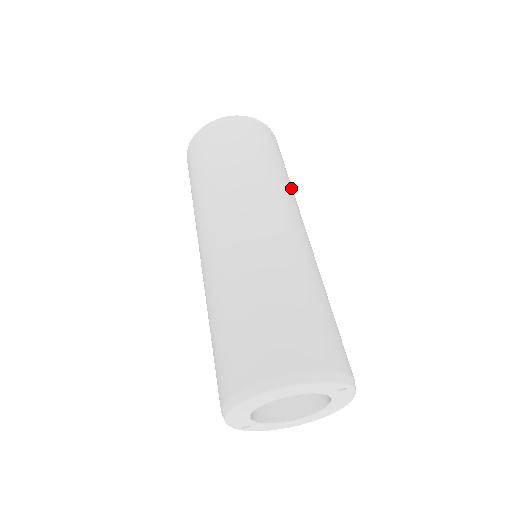
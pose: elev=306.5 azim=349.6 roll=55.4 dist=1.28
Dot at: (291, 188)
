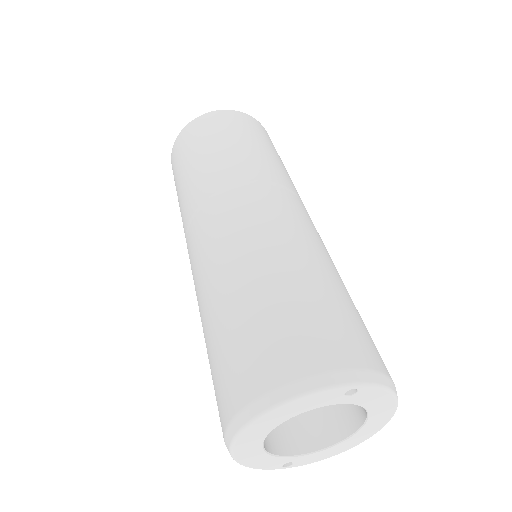
Dot at: (268, 162)
